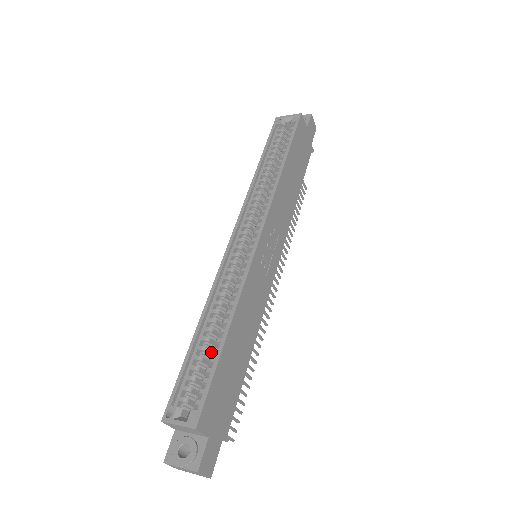
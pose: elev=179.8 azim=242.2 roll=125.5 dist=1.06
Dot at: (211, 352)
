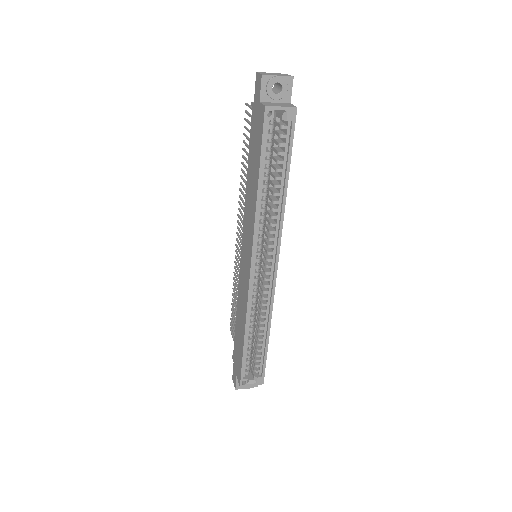
Dot at: occluded
